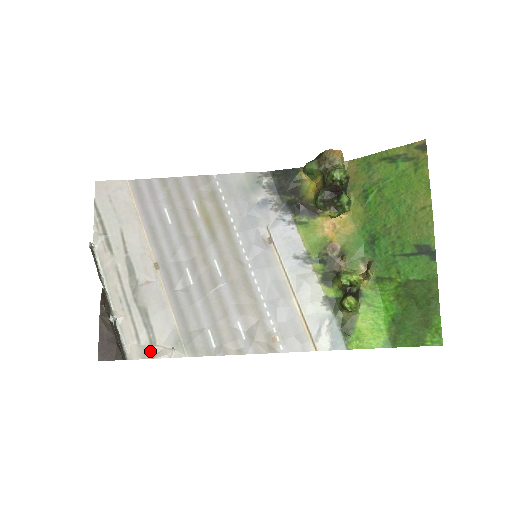
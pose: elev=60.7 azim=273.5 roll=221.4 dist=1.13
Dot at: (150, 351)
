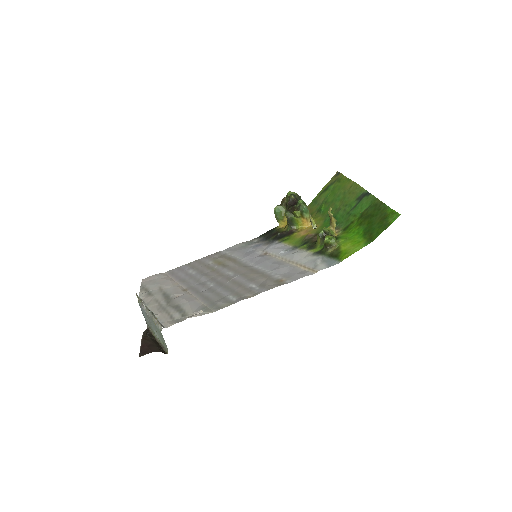
Dot at: (182, 319)
